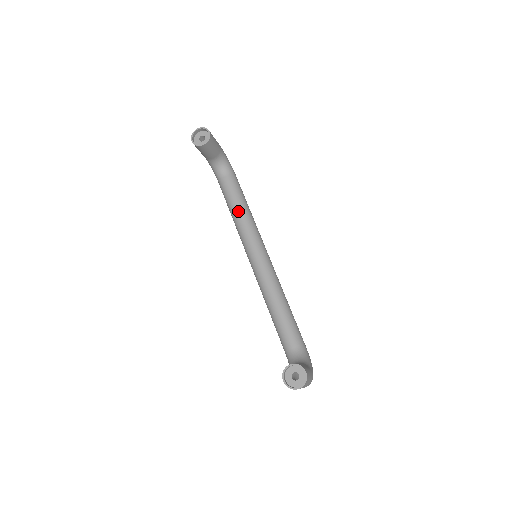
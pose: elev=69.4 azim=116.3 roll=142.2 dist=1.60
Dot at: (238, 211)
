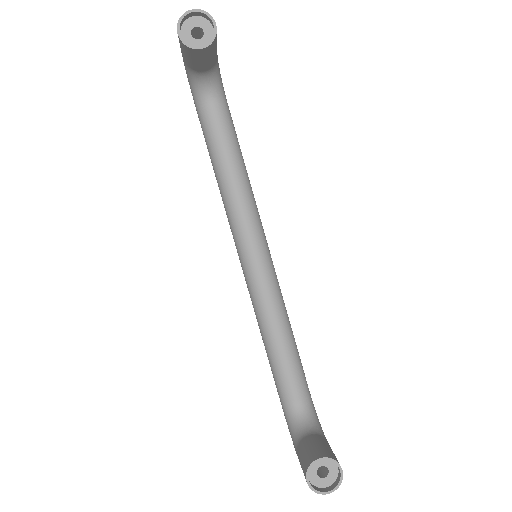
Dot at: (232, 174)
